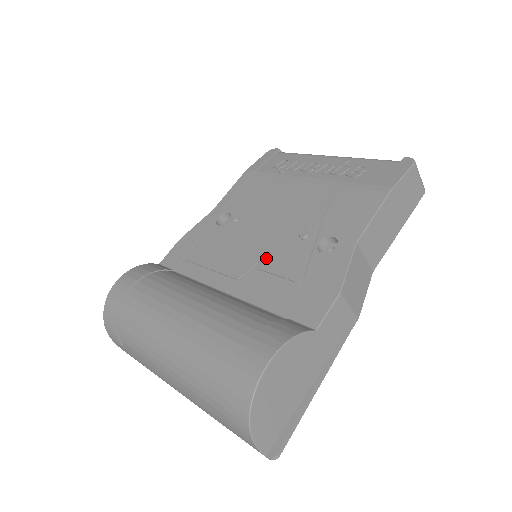
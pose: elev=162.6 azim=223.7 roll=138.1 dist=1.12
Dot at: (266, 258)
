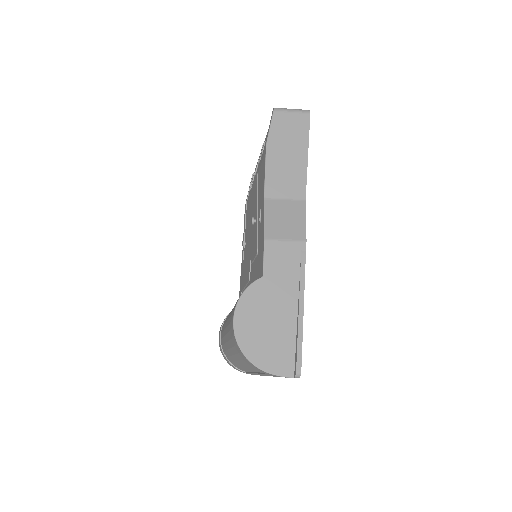
Dot at: (251, 254)
